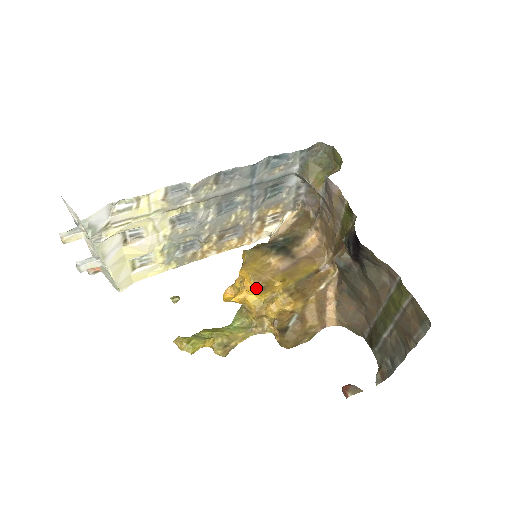
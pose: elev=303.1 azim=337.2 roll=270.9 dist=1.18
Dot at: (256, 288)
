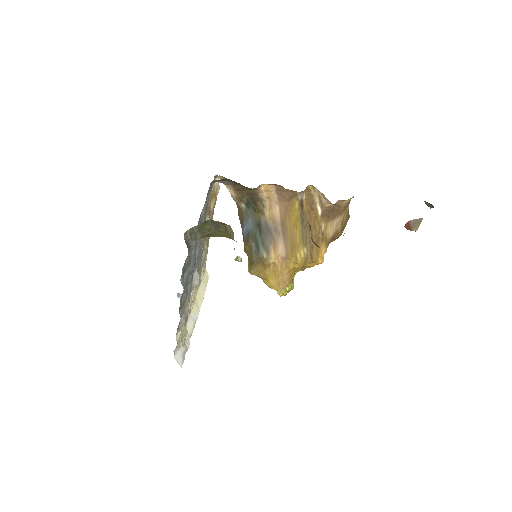
Dot at: (289, 284)
